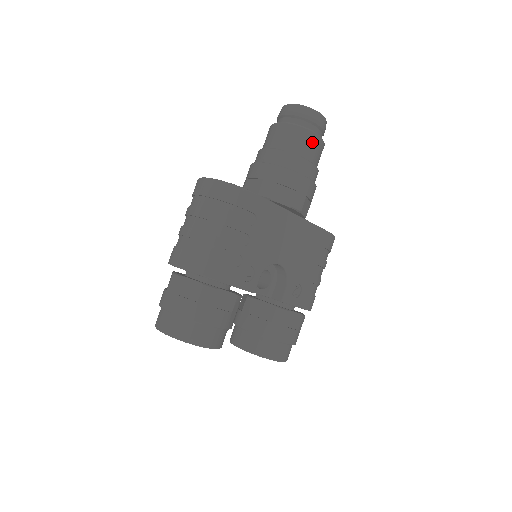
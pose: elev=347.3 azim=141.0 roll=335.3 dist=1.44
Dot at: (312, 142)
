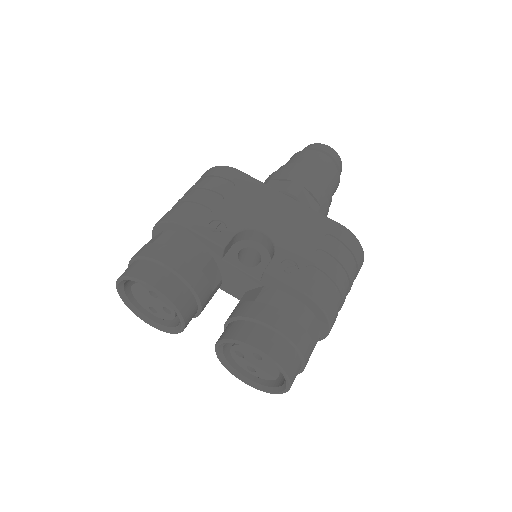
Dot at: (314, 157)
